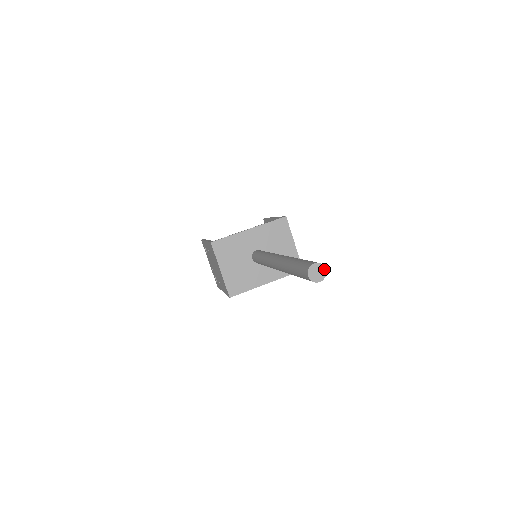
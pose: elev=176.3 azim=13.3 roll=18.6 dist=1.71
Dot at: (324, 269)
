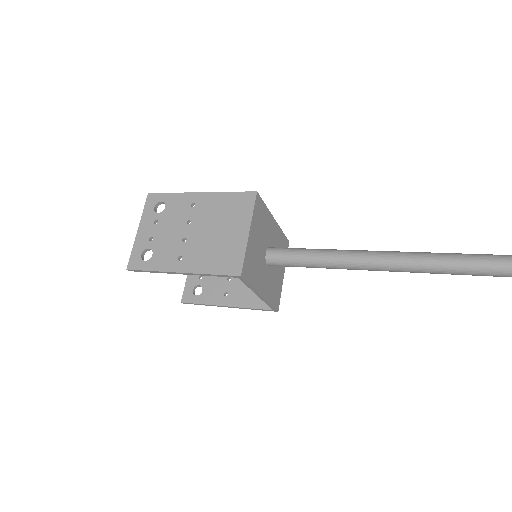
Dot at: out of frame
